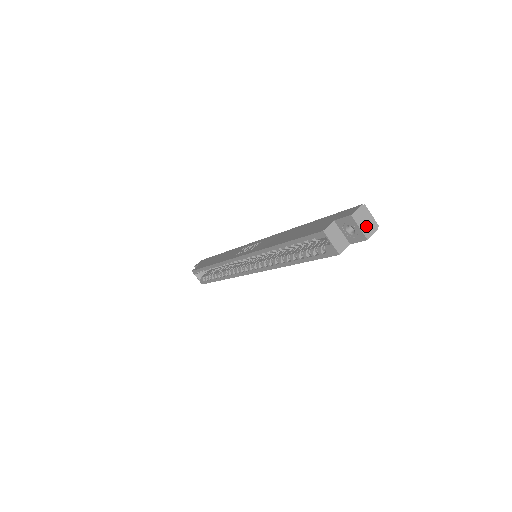
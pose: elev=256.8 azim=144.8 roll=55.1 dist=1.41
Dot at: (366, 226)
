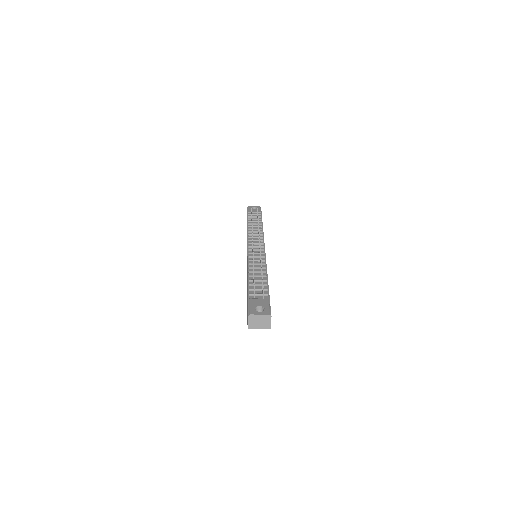
Dot at: (262, 324)
